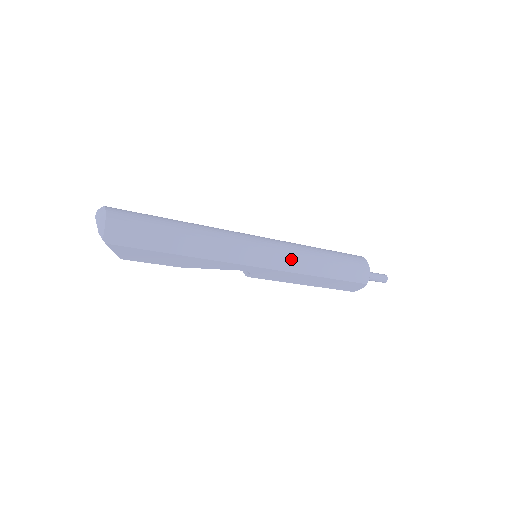
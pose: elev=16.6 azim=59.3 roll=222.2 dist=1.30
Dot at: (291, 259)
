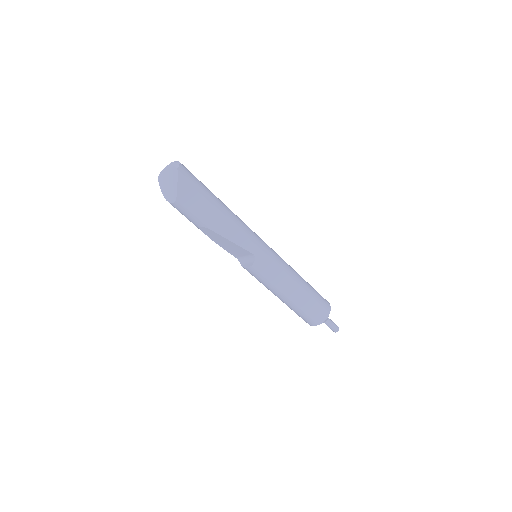
Dot at: (283, 261)
